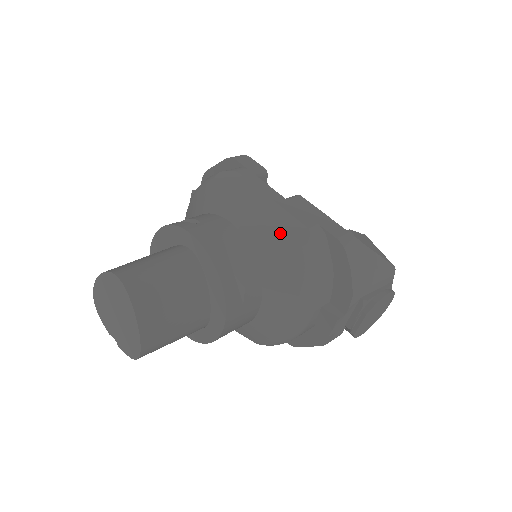
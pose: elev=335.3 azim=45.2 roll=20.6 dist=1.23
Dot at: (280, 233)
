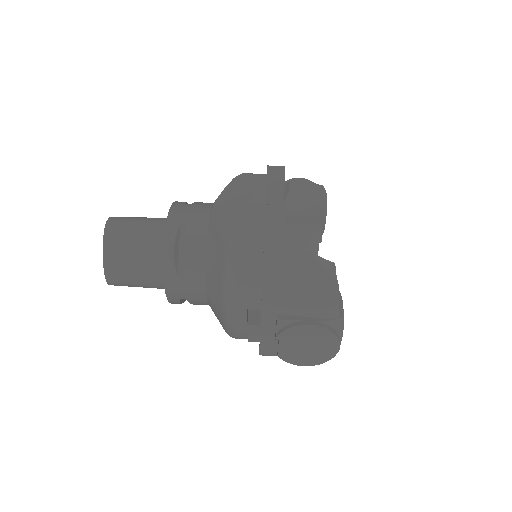
Dot at: (228, 227)
